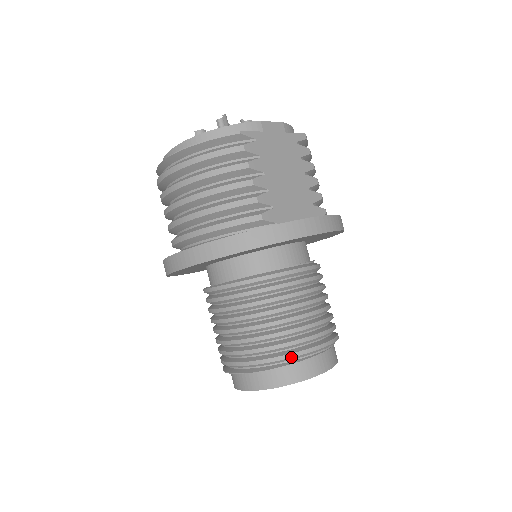
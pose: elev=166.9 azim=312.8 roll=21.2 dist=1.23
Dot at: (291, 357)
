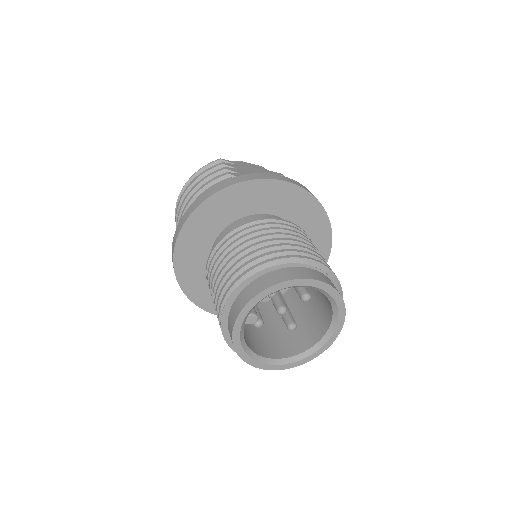
Dot at: (268, 262)
